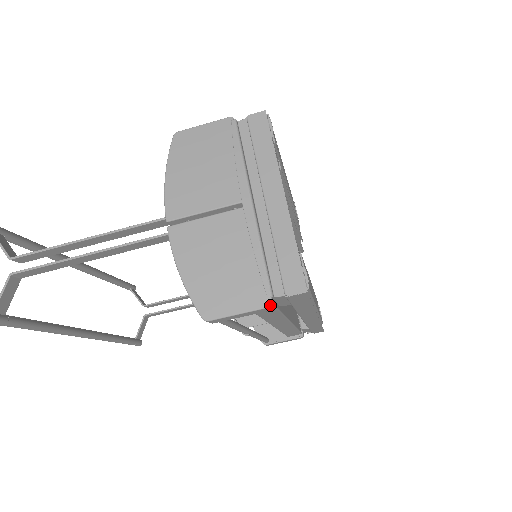
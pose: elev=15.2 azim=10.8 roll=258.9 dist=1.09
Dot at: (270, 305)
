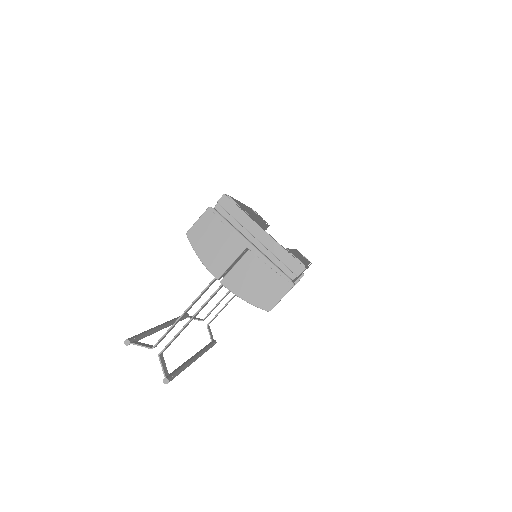
Dot at: (293, 285)
